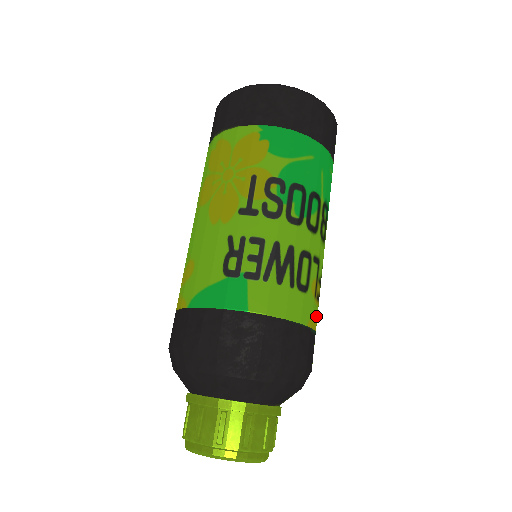
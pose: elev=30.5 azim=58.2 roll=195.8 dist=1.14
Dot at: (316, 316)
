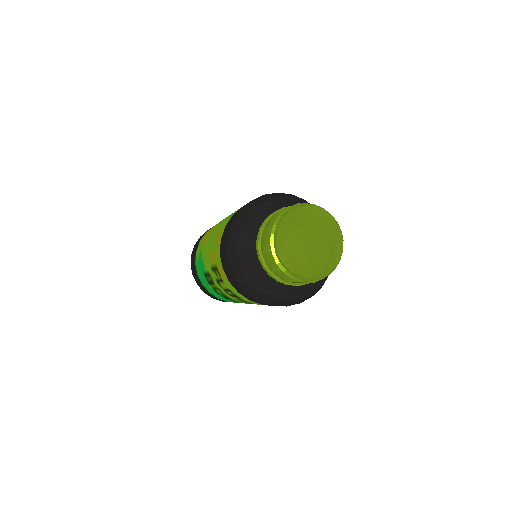
Dot at: occluded
